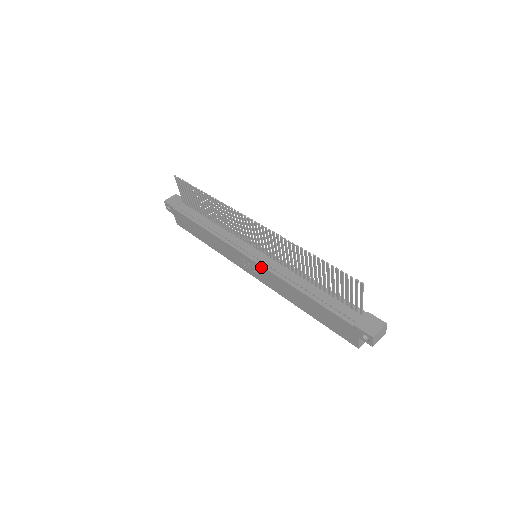
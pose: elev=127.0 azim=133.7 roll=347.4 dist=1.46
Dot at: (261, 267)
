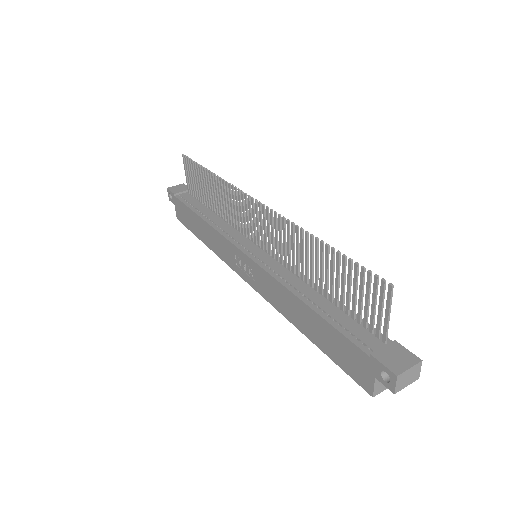
Dot at: (258, 266)
